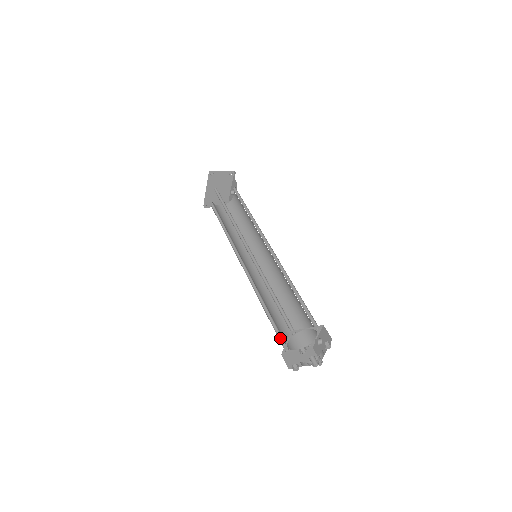
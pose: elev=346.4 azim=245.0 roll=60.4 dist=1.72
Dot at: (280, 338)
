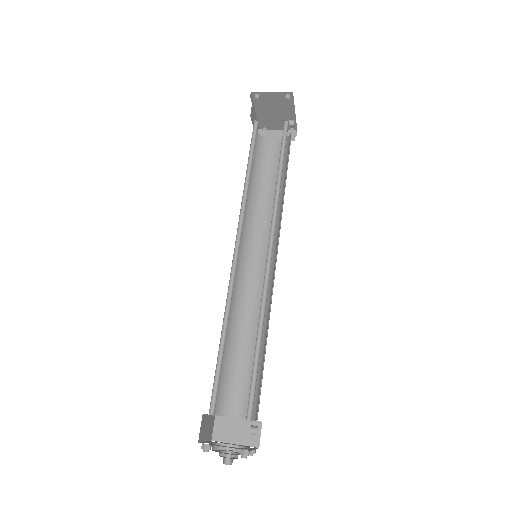
Dot at: (224, 393)
